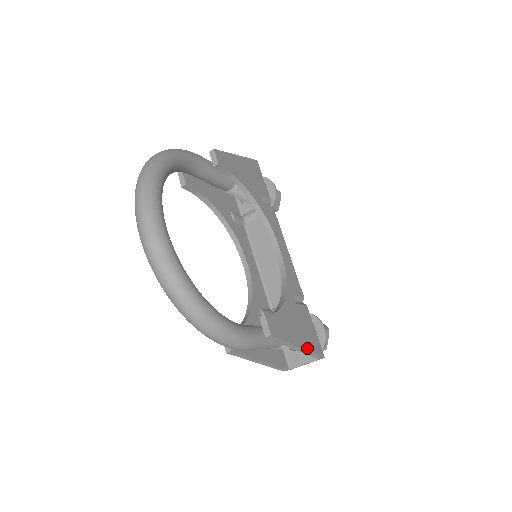
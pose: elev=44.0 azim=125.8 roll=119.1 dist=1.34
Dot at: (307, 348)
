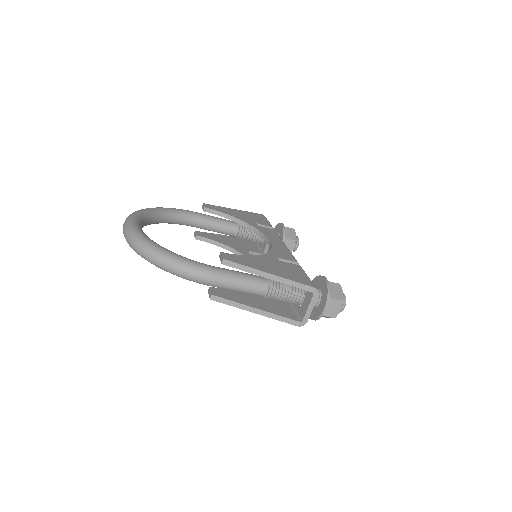
Dot at: (283, 277)
